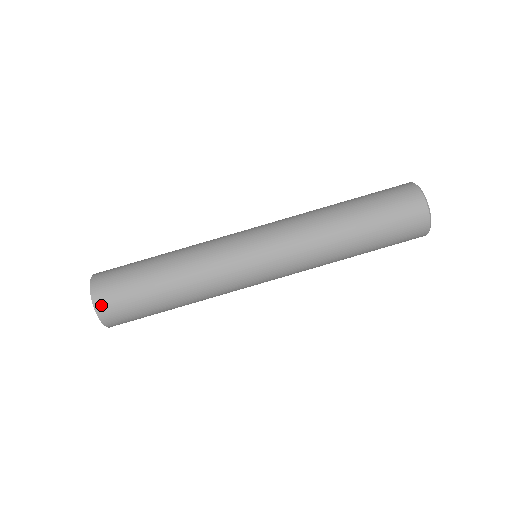
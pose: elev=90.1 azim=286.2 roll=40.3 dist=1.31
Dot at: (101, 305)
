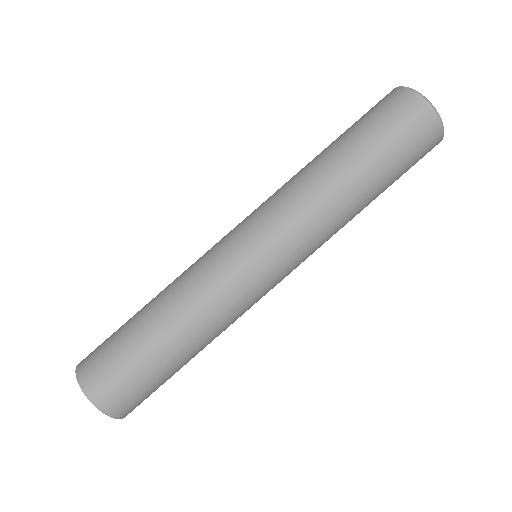
Dot at: (99, 396)
